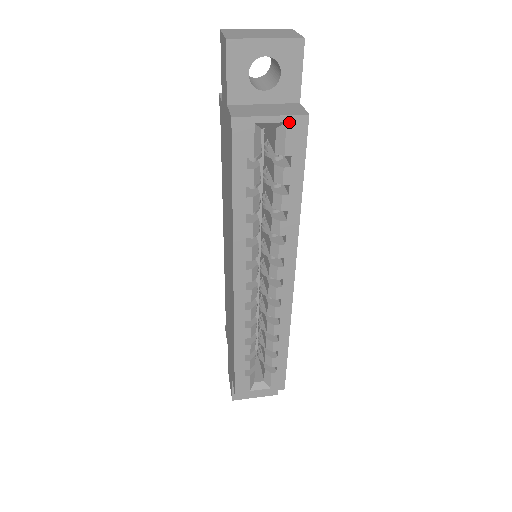
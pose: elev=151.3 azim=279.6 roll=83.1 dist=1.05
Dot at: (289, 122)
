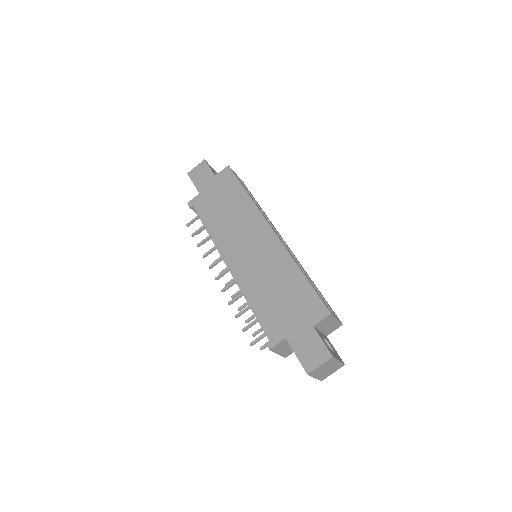
Dot at: (241, 180)
